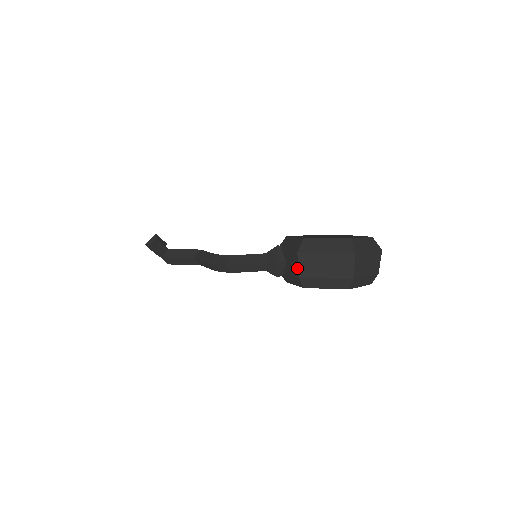
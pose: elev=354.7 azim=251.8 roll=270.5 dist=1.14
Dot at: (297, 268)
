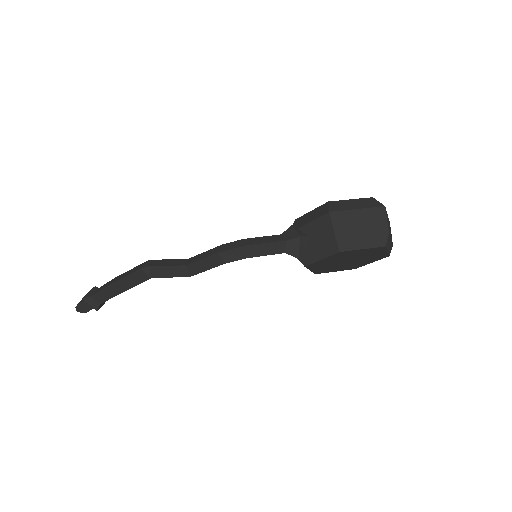
Dot at: (331, 230)
